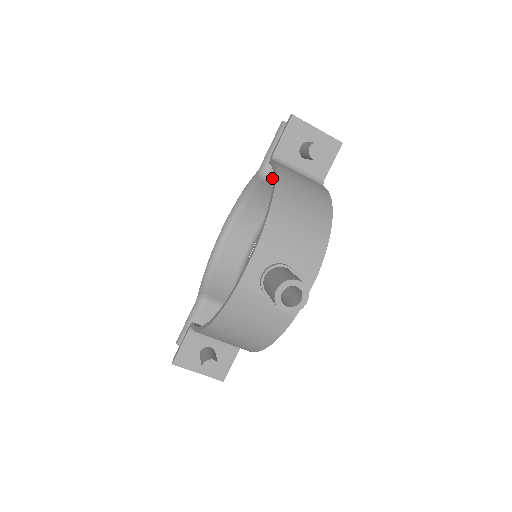
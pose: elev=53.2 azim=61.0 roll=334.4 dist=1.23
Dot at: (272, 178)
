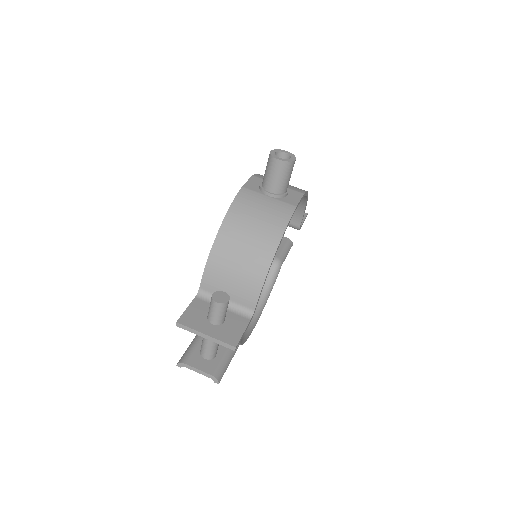
Dot at: occluded
